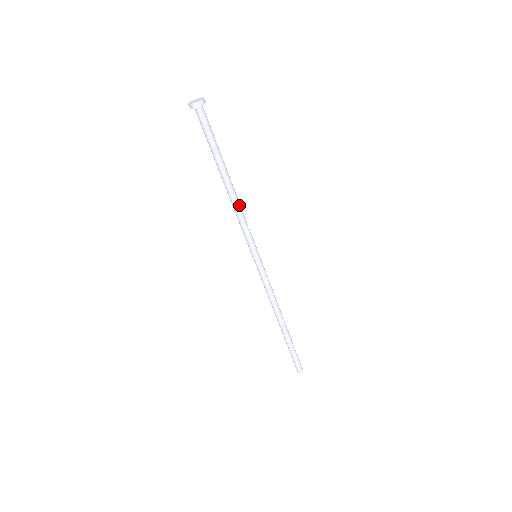
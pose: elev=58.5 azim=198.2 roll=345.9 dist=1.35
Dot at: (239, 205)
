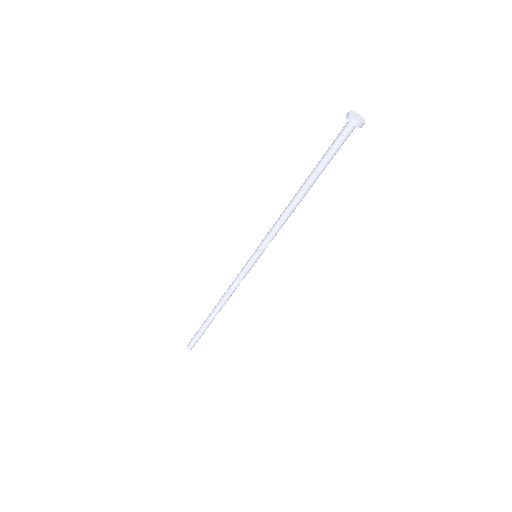
Dot at: occluded
